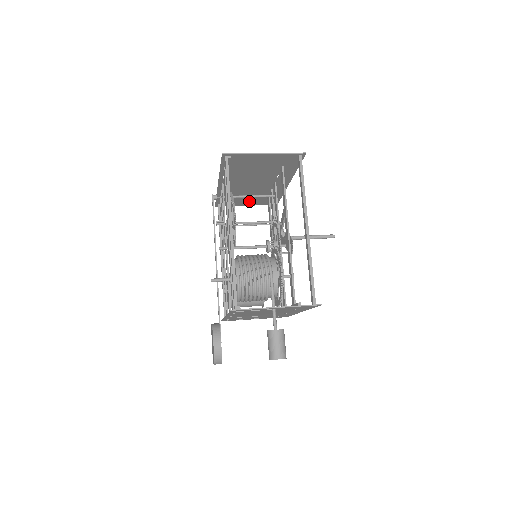
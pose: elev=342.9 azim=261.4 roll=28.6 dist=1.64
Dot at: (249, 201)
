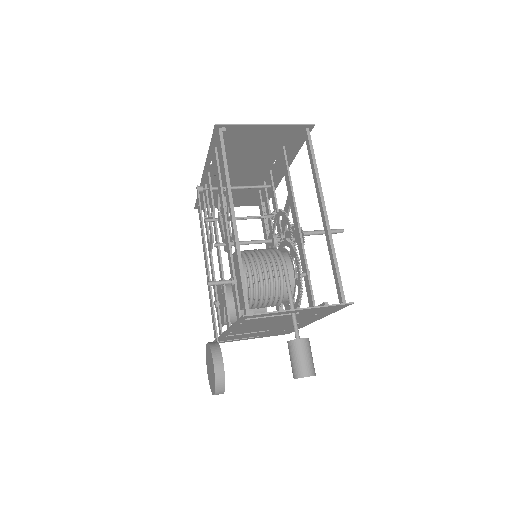
Dot at: (235, 200)
